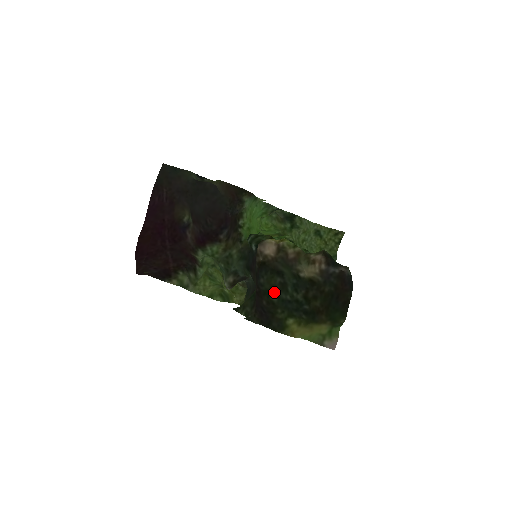
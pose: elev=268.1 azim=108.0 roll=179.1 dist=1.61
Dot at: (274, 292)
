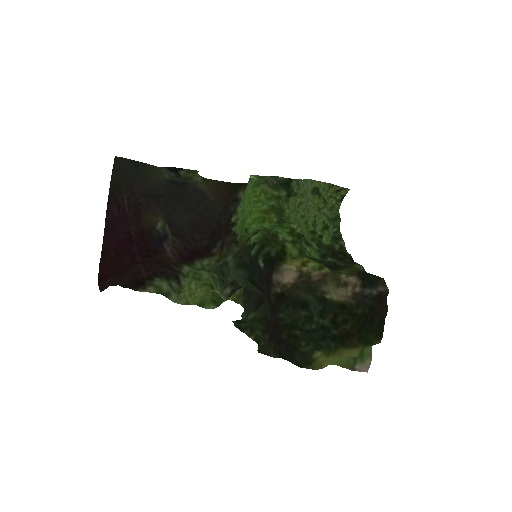
Dot at: (297, 325)
